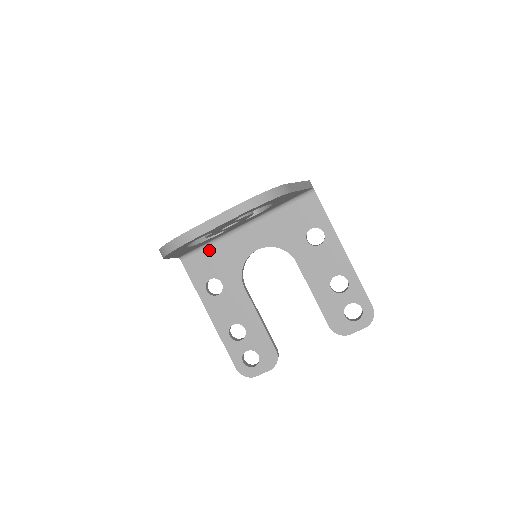
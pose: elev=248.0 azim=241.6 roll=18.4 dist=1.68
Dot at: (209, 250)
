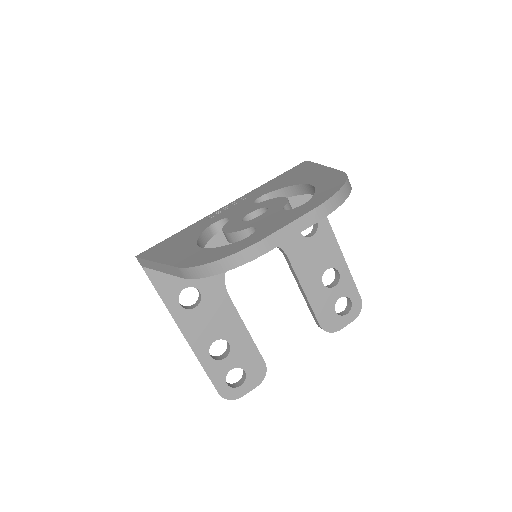
Dot at: occluded
